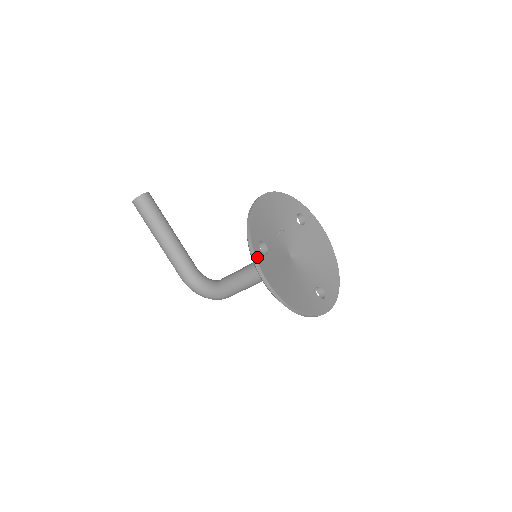
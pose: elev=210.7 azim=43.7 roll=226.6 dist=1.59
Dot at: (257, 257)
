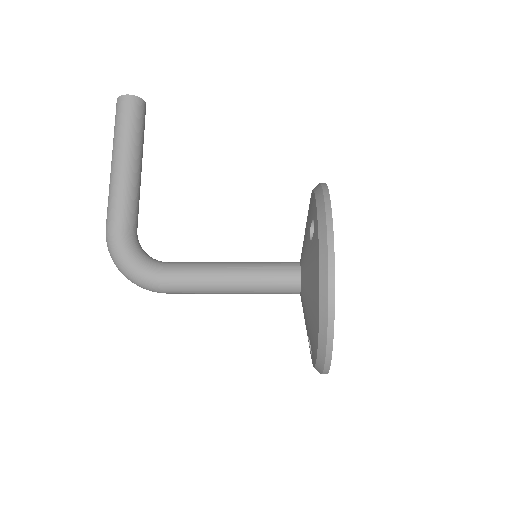
Dot at: (331, 225)
